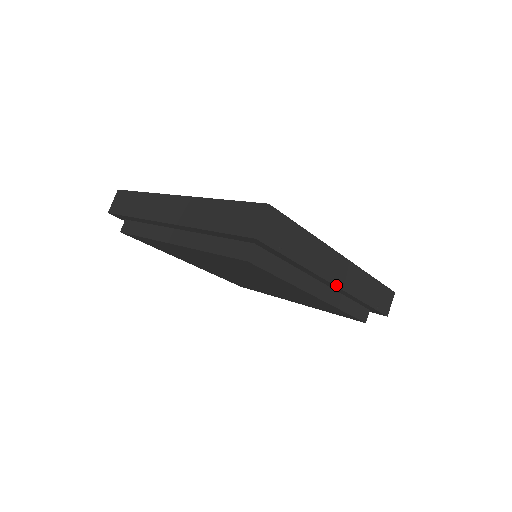
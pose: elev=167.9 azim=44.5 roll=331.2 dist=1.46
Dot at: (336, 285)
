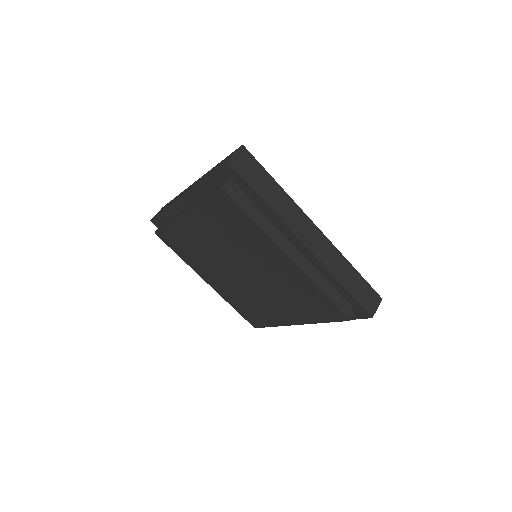
Dot at: (306, 246)
